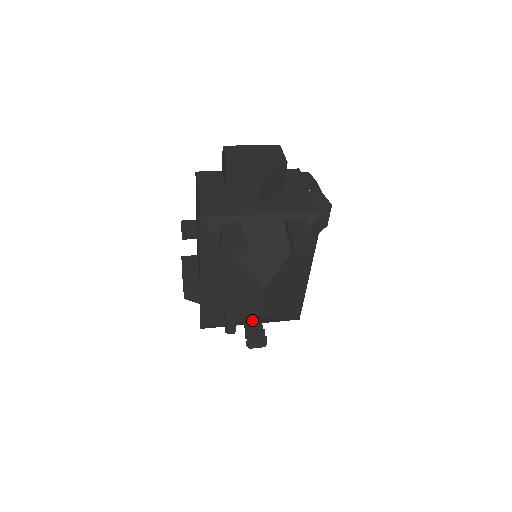
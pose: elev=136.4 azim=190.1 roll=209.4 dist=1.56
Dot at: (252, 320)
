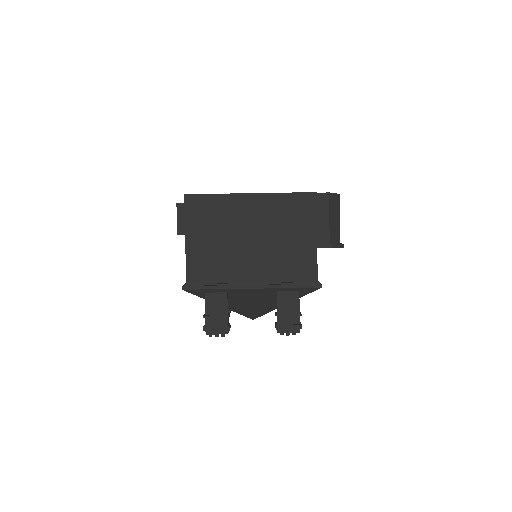
Dot at: occluded
